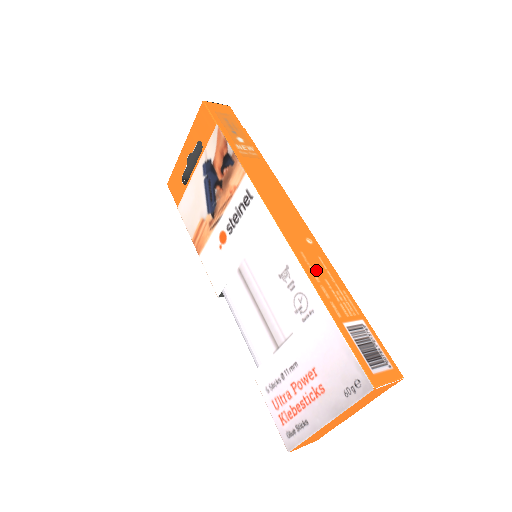
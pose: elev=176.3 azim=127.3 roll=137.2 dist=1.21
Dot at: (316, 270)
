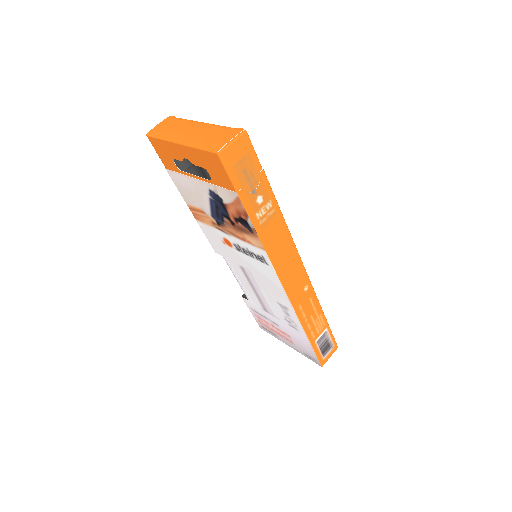
Dot at: (307, 313)
